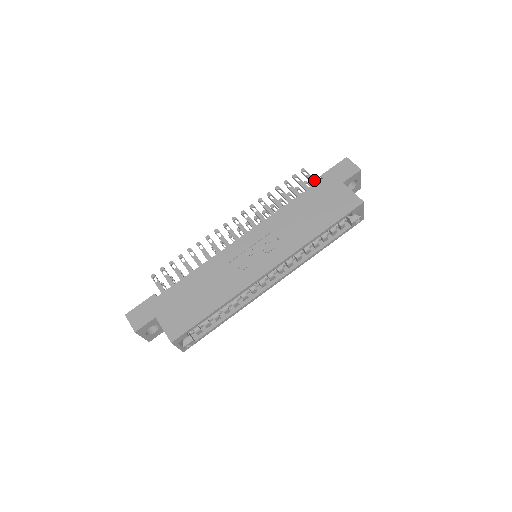
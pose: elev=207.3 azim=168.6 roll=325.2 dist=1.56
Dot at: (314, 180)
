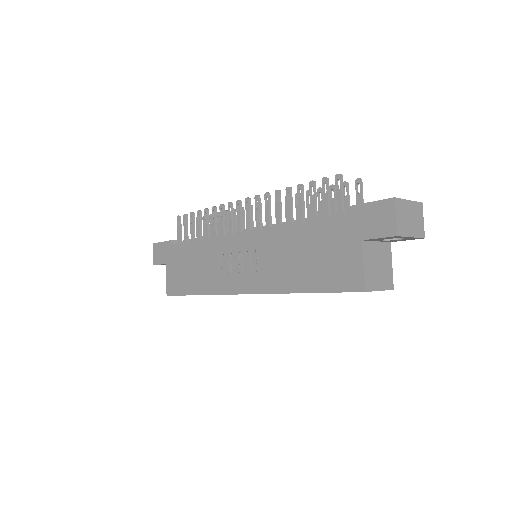
Dot at: (340, 205)
